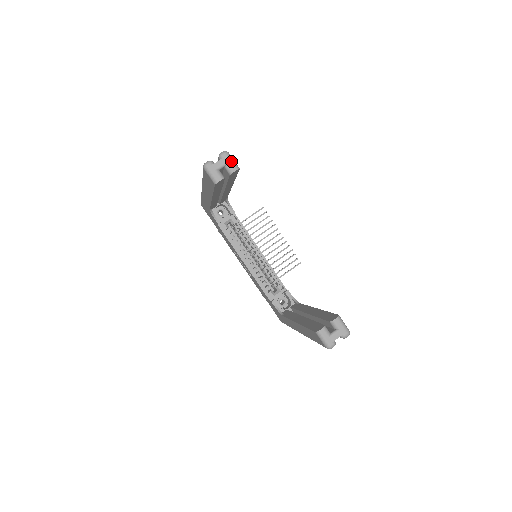
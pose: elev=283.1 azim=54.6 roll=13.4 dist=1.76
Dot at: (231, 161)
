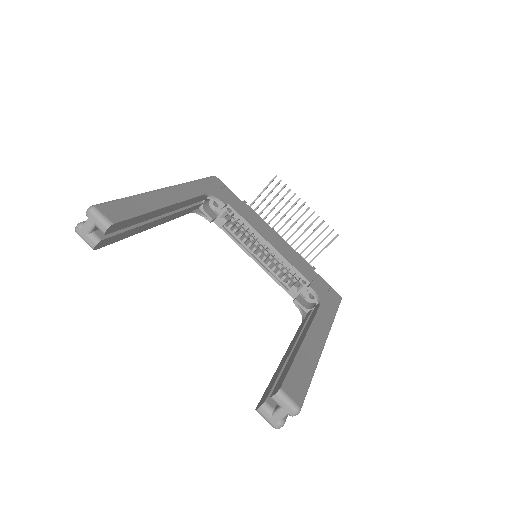
Dot at: (98, 219)
